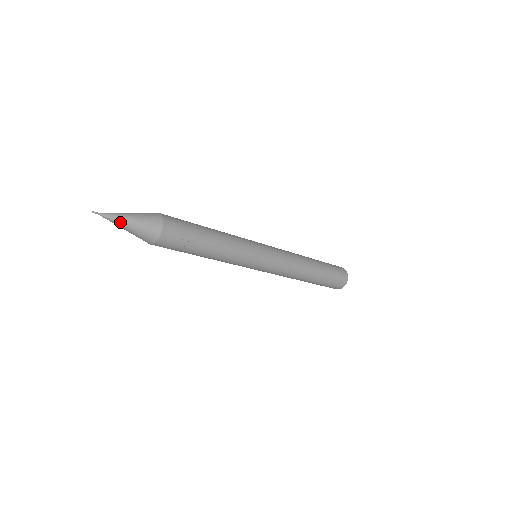
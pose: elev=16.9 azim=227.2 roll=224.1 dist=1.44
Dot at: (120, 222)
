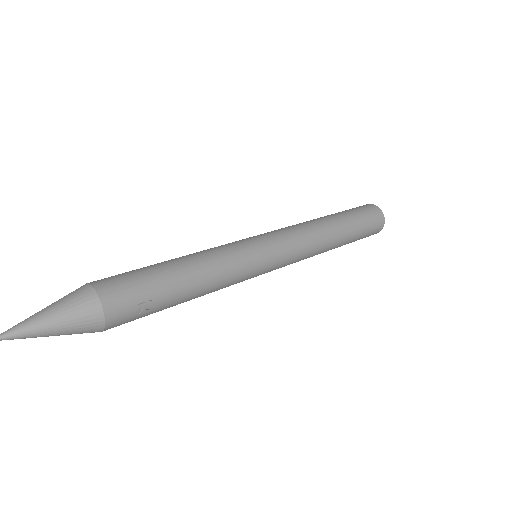
Dot at: (34, 333)
